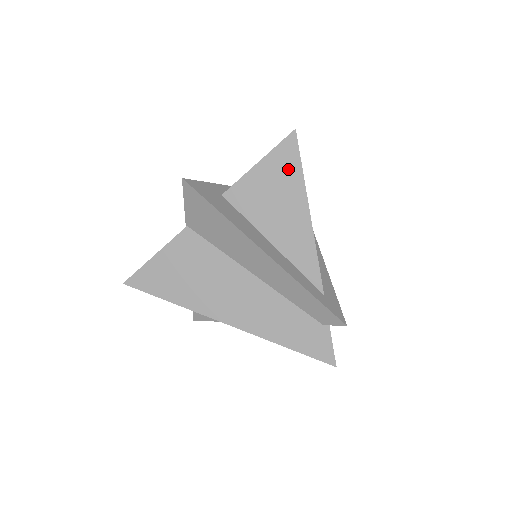
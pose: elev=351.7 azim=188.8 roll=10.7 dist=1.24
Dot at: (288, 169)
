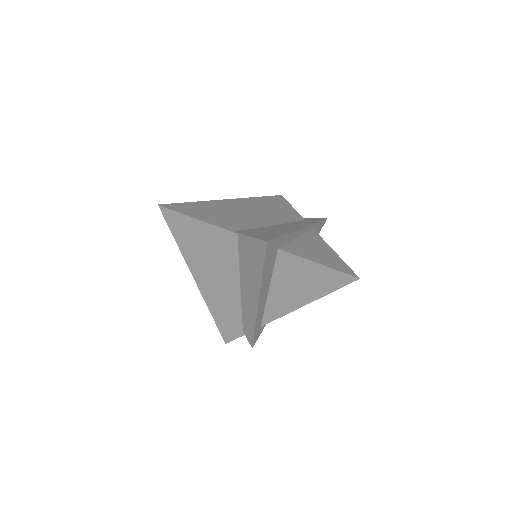
Dot at: (327, 283)
